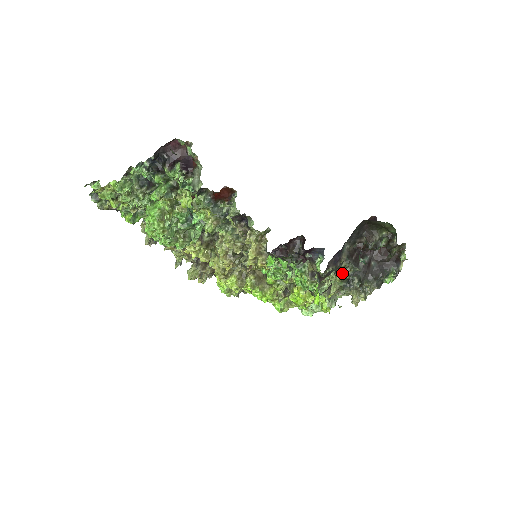
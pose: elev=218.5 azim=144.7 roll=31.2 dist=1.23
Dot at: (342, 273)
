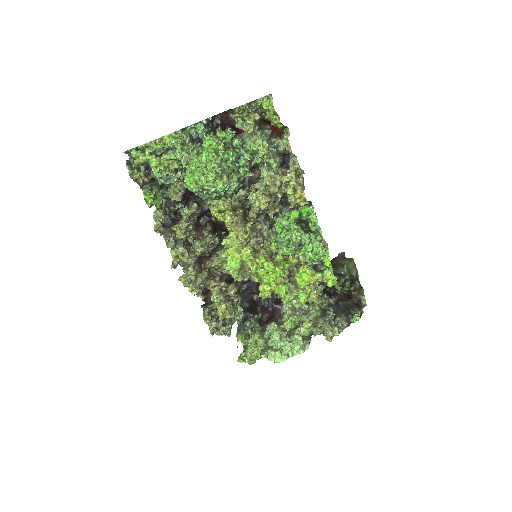
Dot at: occluded
